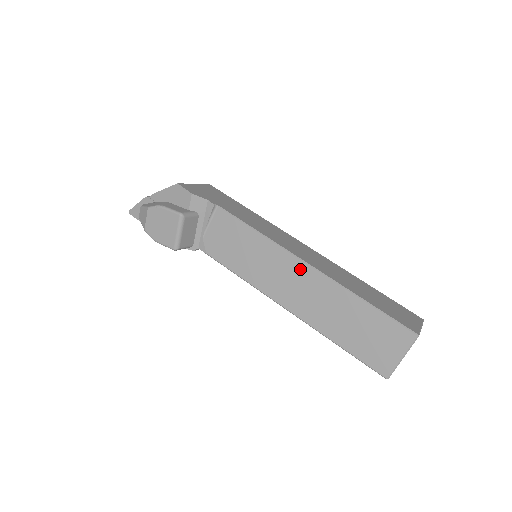
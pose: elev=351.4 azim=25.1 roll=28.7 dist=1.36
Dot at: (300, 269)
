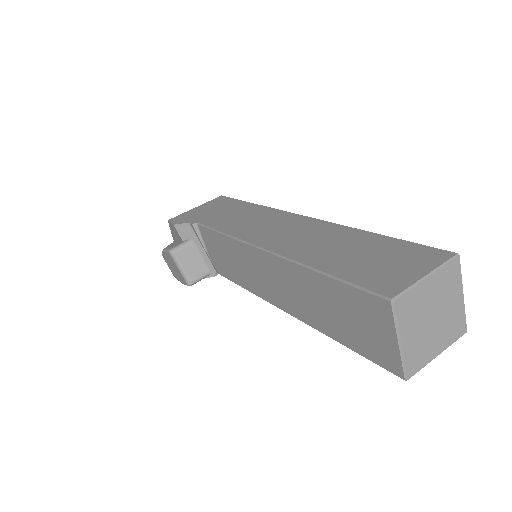
Dot at: (262, 259)
